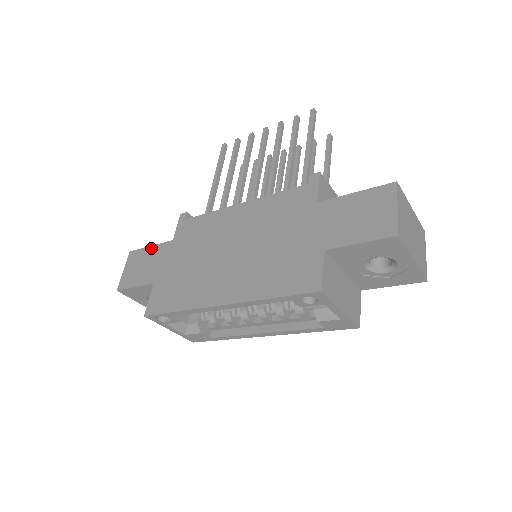
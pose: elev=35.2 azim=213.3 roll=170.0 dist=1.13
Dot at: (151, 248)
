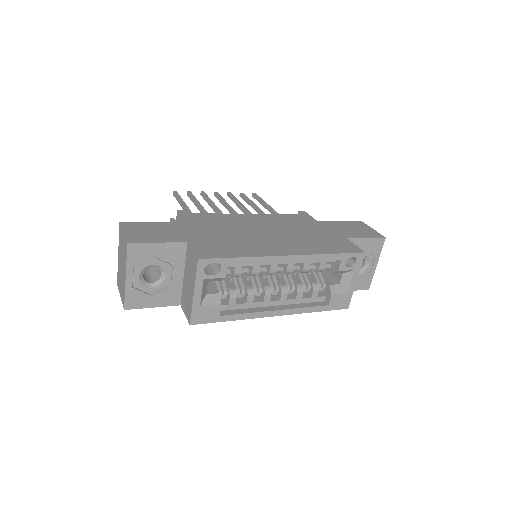
Dot at: (157, 223)
